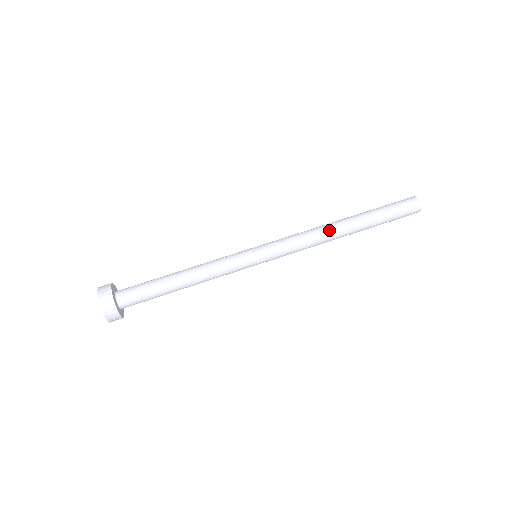
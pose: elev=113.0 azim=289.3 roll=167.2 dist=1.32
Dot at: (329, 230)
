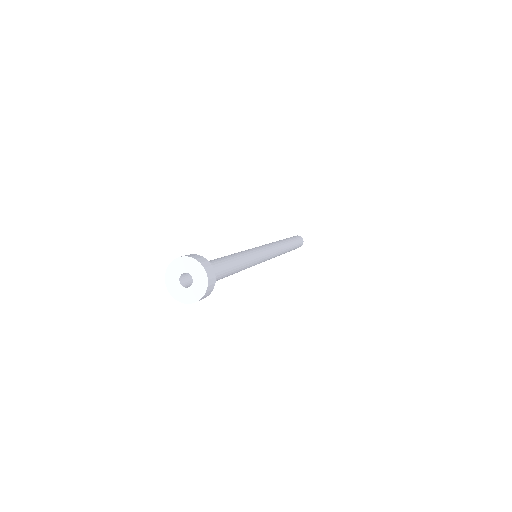
Dot at: (281, 243)
